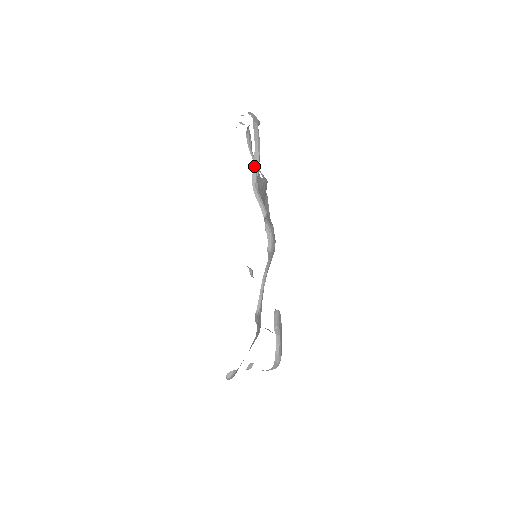
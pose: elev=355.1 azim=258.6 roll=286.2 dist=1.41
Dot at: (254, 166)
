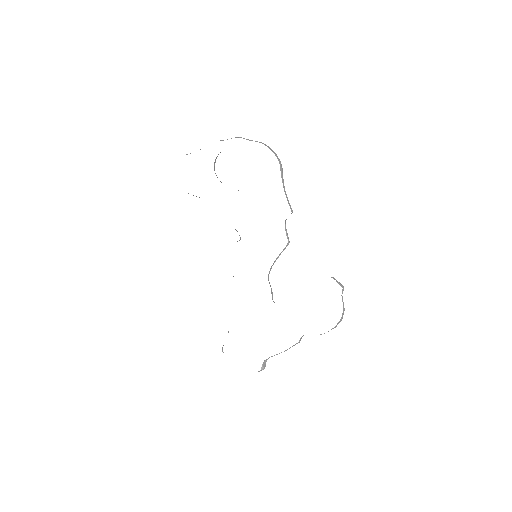
Dot at: (281, 173)
